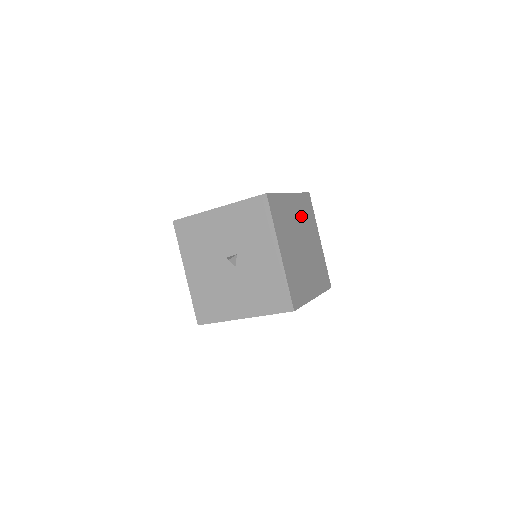
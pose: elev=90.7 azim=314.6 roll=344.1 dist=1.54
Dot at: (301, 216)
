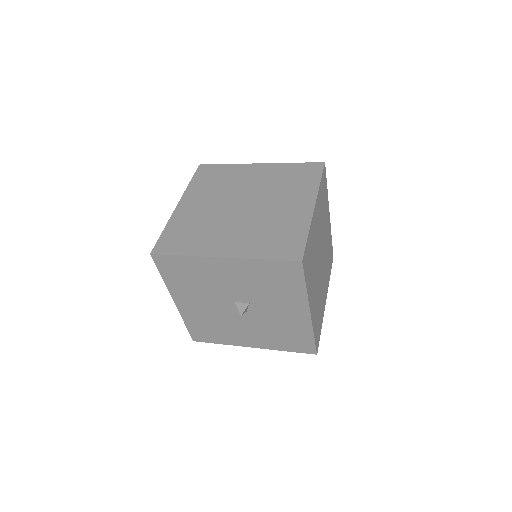
Dot at: (320, 218)
